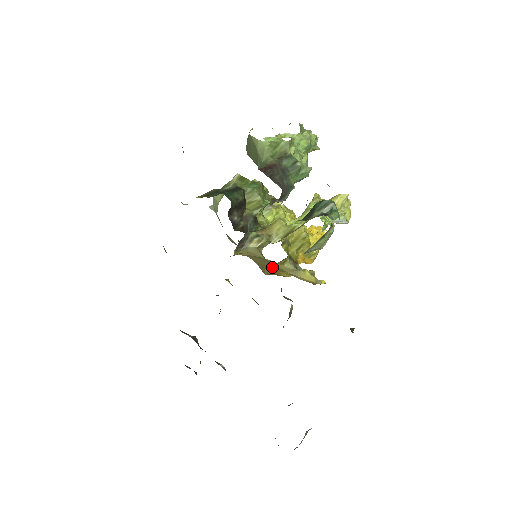
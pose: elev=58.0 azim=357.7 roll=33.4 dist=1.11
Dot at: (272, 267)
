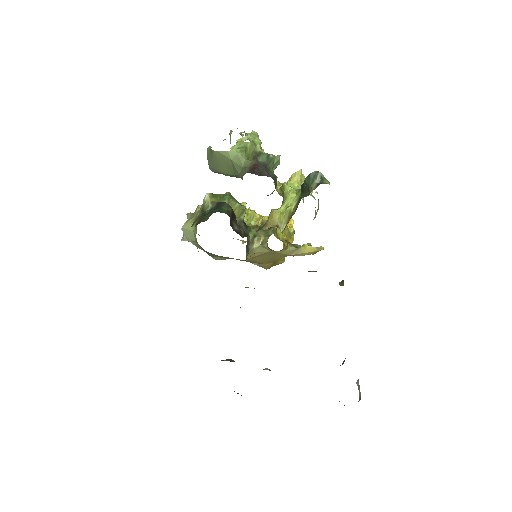
Dot at: (275, 258)
